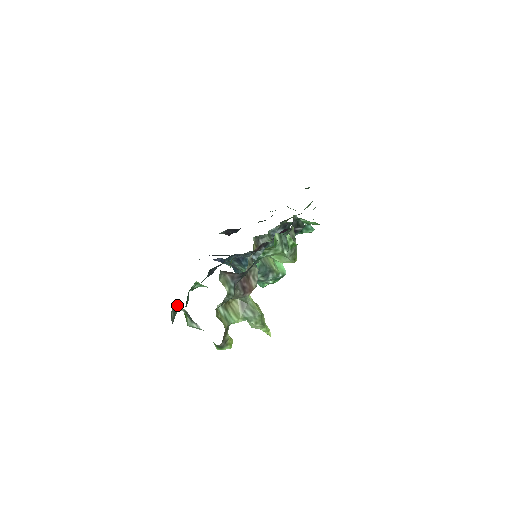
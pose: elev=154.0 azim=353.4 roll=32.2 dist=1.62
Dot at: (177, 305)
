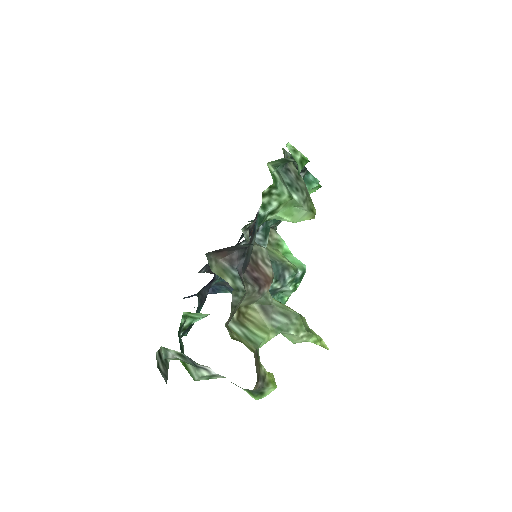
Dot at: (163, 350)
